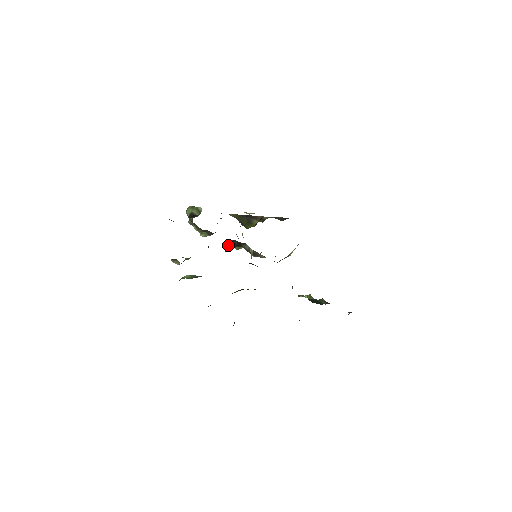
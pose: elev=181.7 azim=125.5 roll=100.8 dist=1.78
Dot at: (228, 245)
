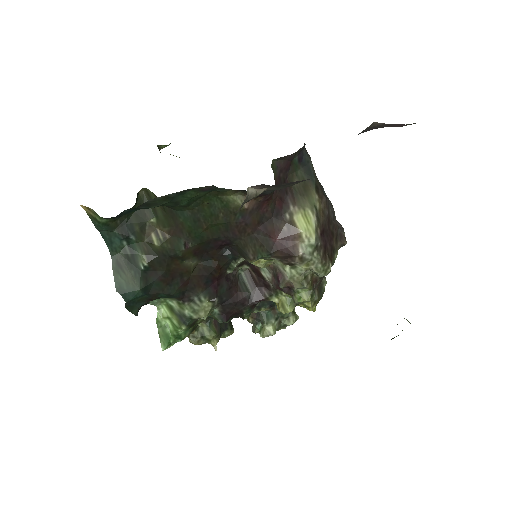
Dot at: (243, 281)
